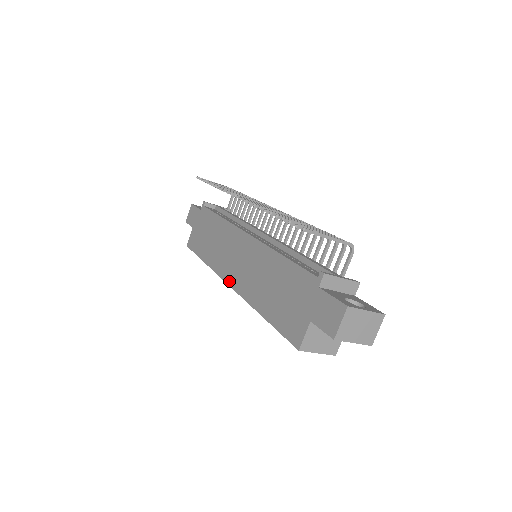
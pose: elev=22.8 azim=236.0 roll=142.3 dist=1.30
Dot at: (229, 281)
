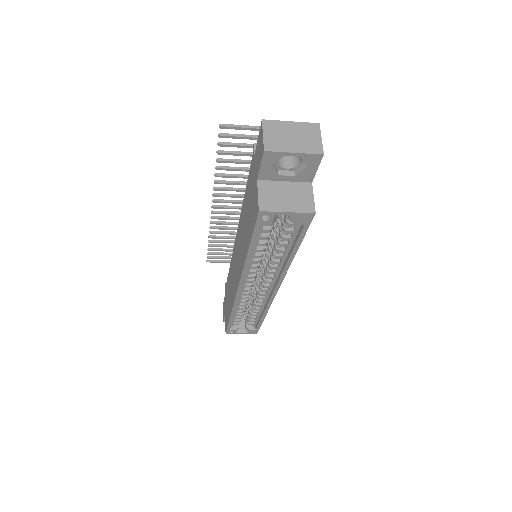
Dot at: (237, 287)
